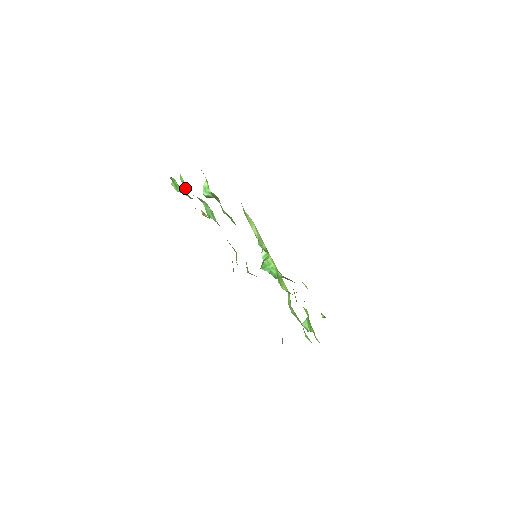
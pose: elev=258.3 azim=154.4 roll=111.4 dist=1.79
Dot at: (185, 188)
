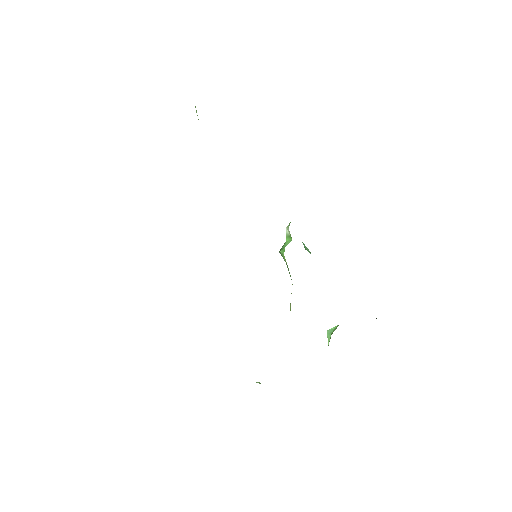
Dot at: occluded
